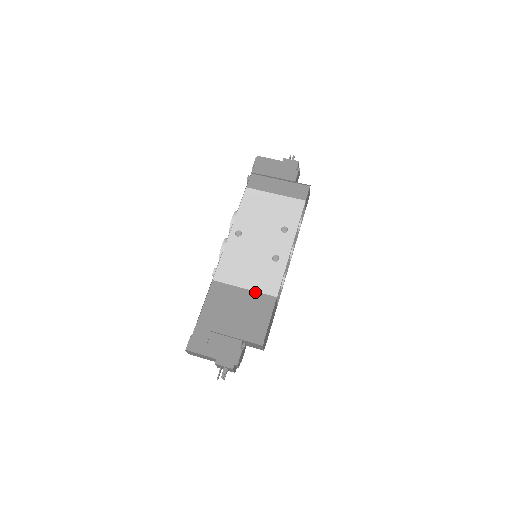
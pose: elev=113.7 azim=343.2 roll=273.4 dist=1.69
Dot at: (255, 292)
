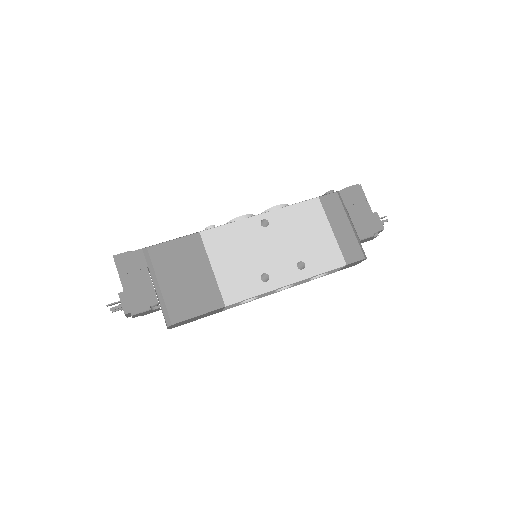
Dot at: (216, 282)
